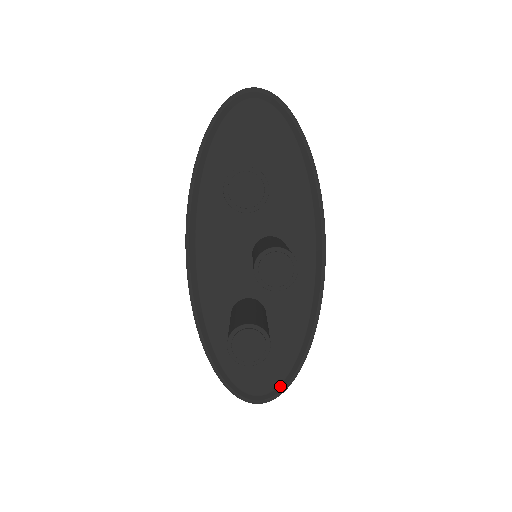
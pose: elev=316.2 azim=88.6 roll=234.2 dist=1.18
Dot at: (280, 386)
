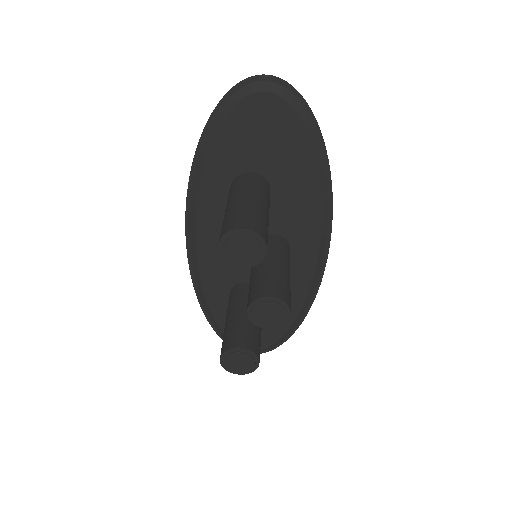
Dot at: (272, 346)
